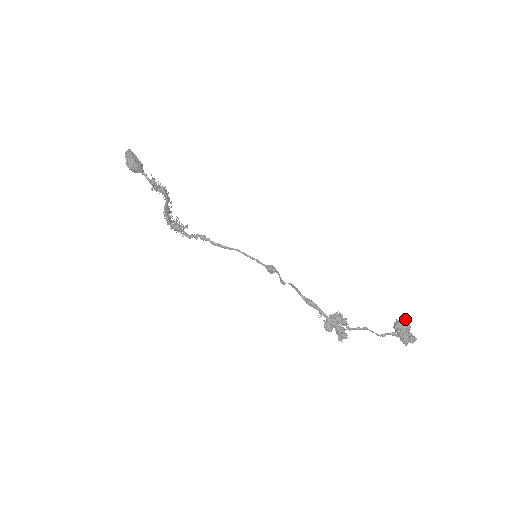
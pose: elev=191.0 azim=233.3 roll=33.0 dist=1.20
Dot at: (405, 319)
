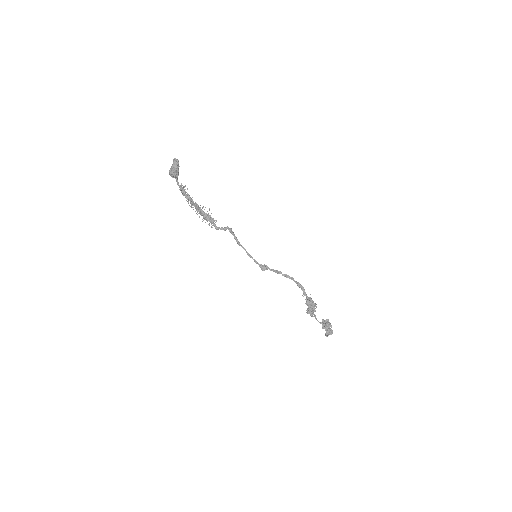
Dot at: occluded
